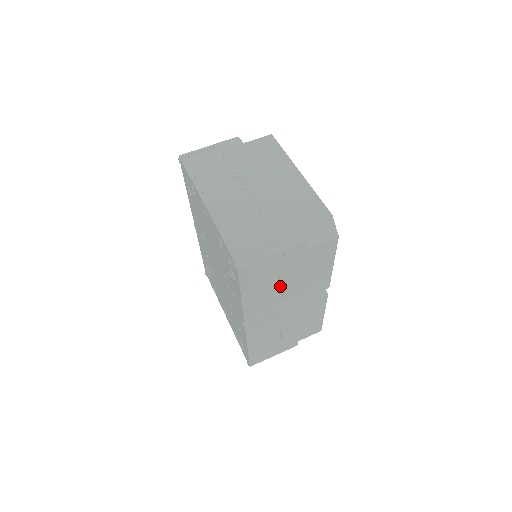
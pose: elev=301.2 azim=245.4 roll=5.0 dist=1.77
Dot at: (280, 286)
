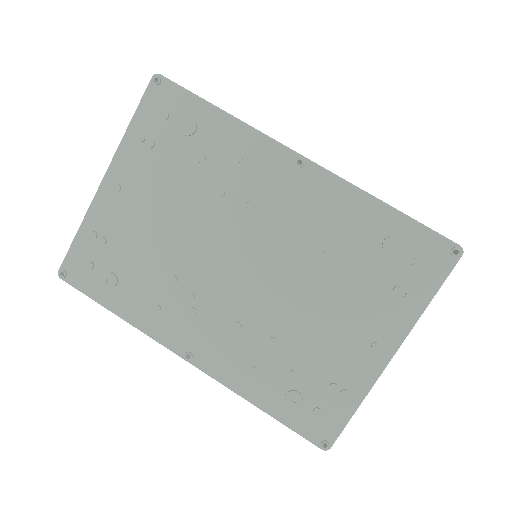
Dot at: occluded
